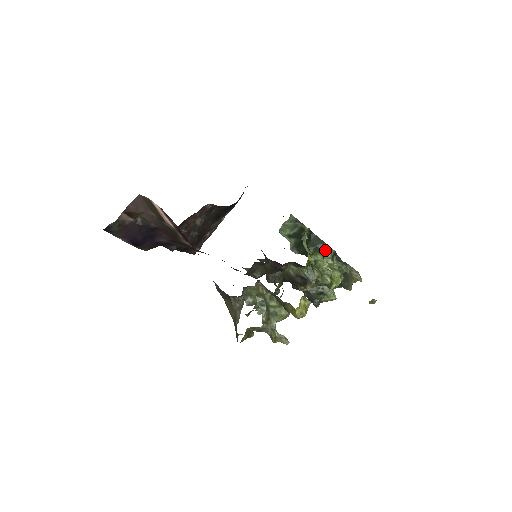
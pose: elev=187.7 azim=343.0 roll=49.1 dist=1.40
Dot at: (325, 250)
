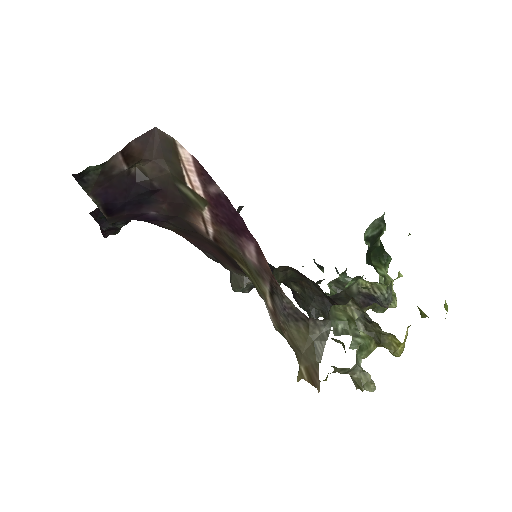
Dot at: (386, 263)
